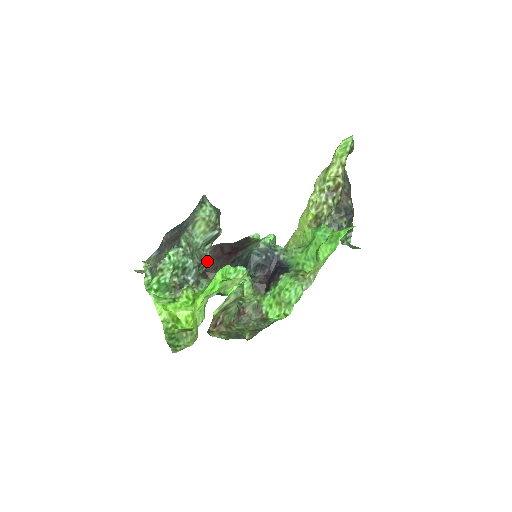
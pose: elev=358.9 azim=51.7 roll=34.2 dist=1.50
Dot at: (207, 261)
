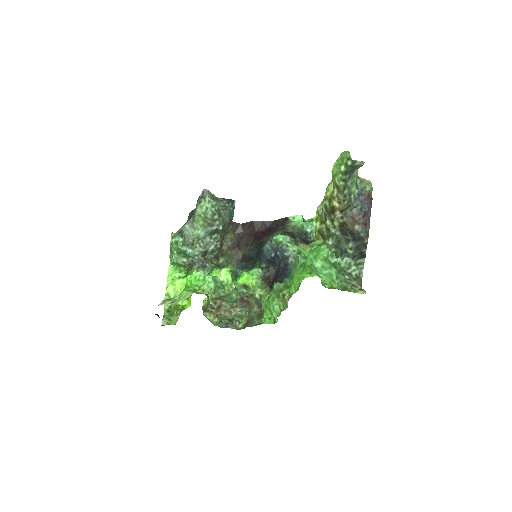
Dot at: (216, 248)
